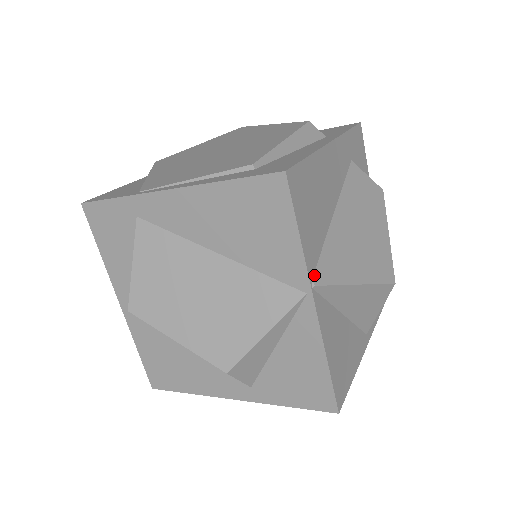
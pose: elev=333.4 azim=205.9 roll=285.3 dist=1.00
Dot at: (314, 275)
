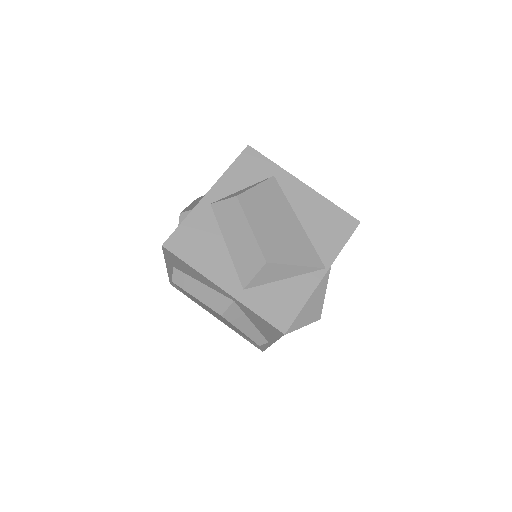
Dot at: occluded
